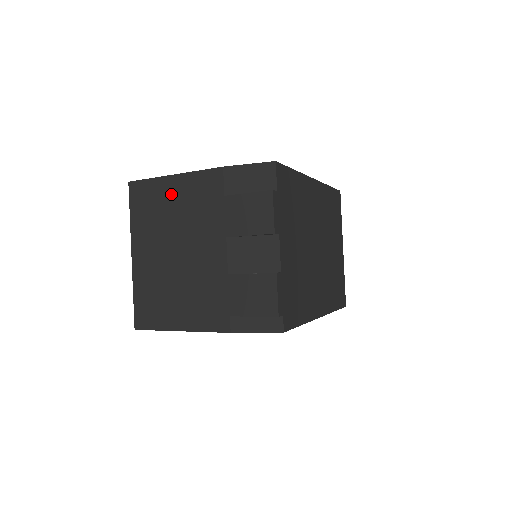
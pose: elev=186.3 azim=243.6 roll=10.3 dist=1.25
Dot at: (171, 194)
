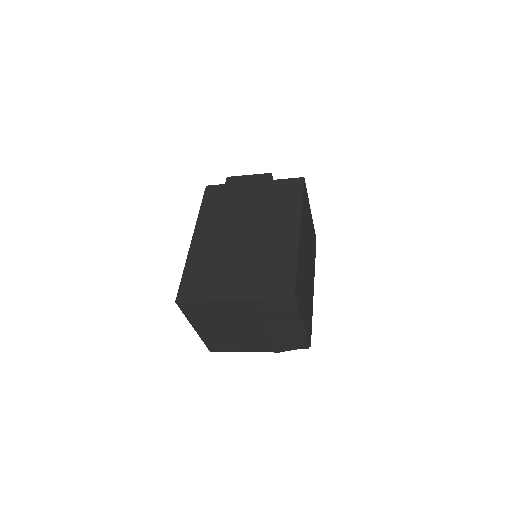
Dot at: (217, 309)
